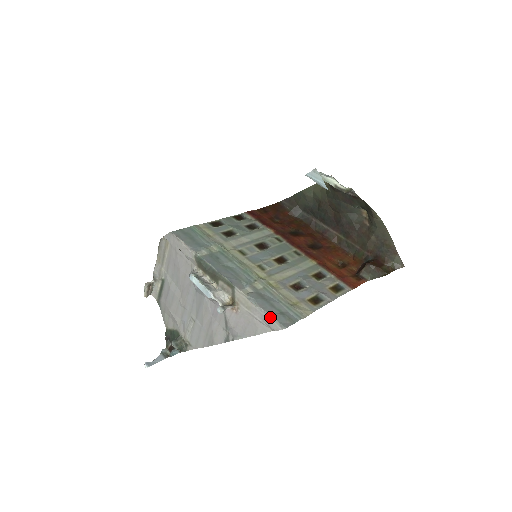
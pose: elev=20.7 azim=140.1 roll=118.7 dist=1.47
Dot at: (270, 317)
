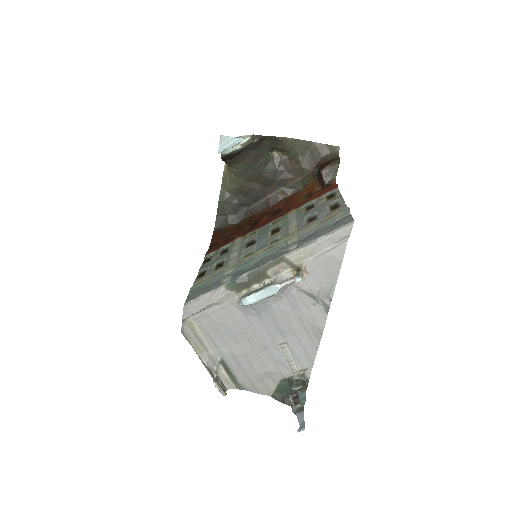
Dot at: (334, 231)
